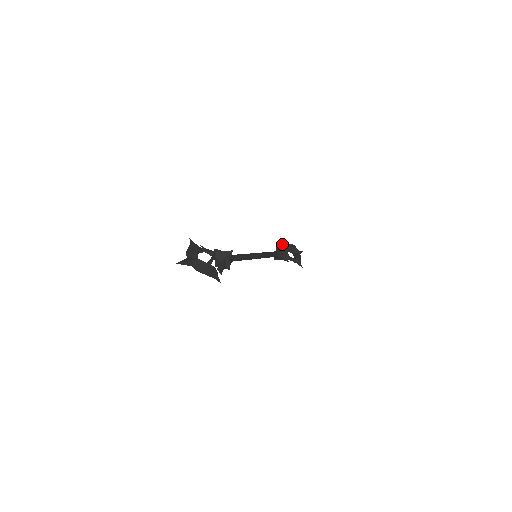
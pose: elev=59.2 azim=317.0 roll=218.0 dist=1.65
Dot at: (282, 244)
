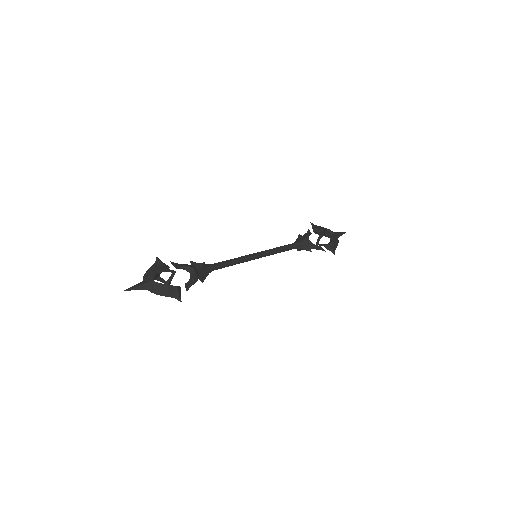
Dot at: occluded
